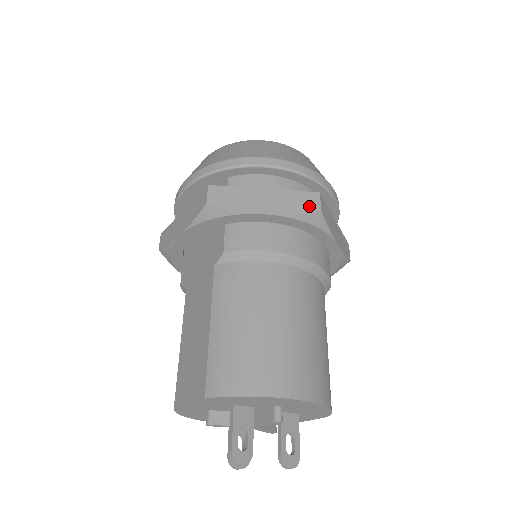
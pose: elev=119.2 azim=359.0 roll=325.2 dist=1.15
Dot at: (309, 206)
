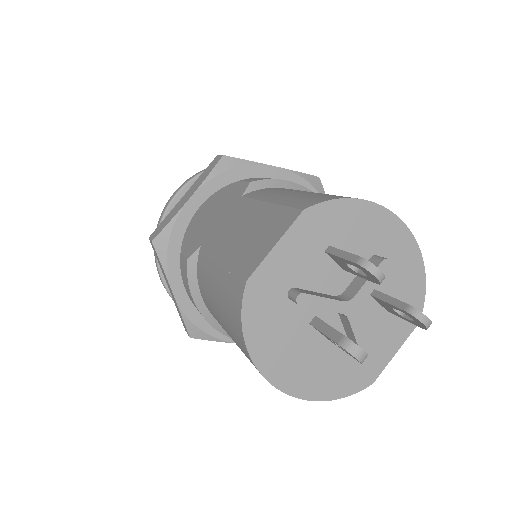
Dot at: occluded
